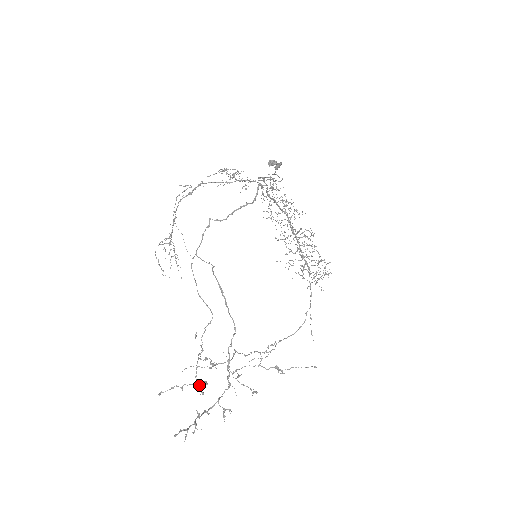
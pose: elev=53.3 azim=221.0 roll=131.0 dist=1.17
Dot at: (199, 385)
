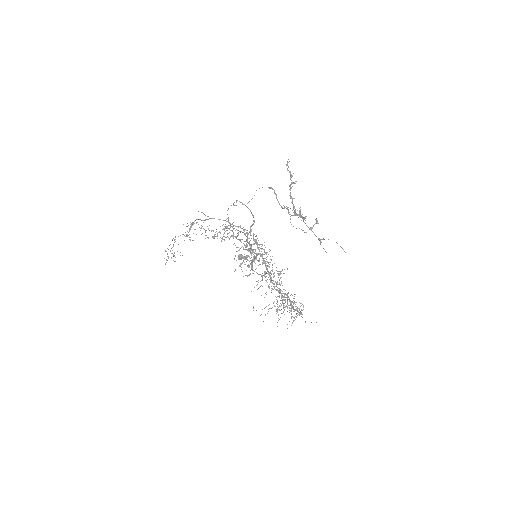
Dot at: (253, 249)
